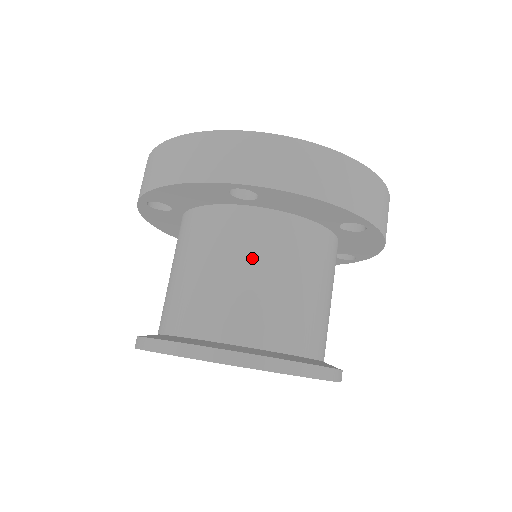
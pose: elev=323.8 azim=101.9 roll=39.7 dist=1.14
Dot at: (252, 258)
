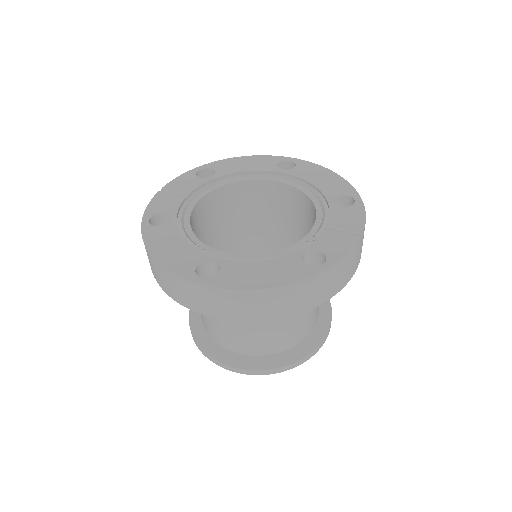
Dot at: occluded
